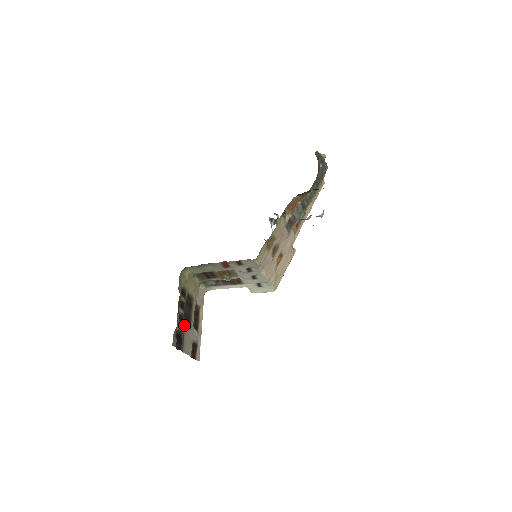
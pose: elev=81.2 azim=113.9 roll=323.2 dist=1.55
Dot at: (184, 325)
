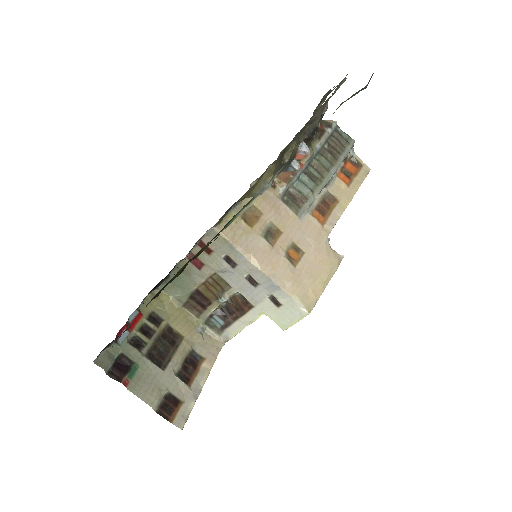
Dot at: (143, 356)
